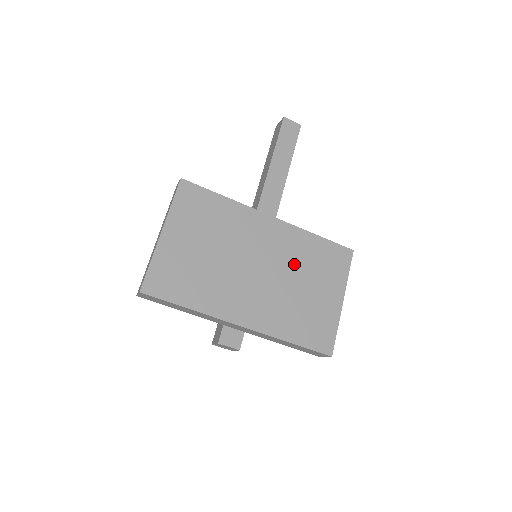
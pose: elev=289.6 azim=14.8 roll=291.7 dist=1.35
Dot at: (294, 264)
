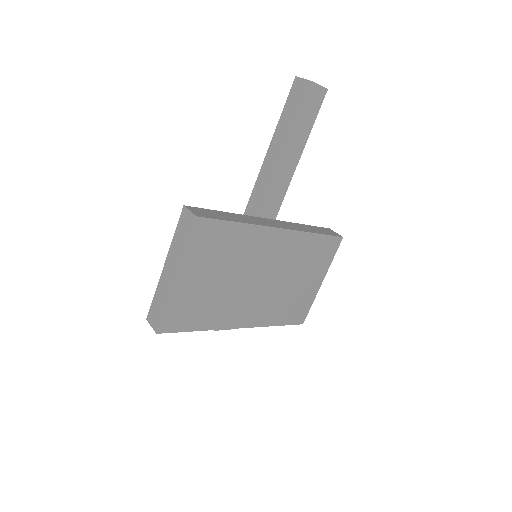
Dot at: (291, 266)
